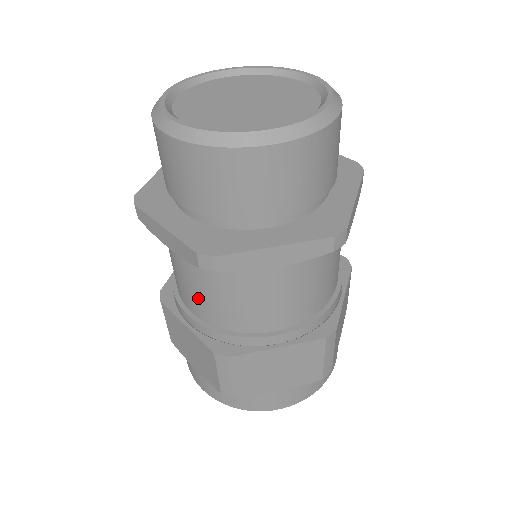
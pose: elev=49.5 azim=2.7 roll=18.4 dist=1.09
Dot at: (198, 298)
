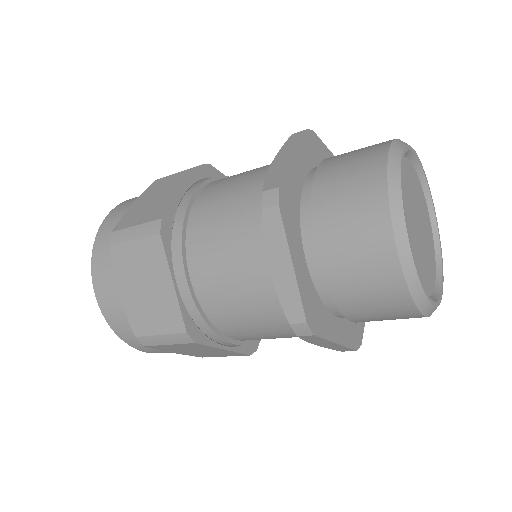
Dot at: occluded
